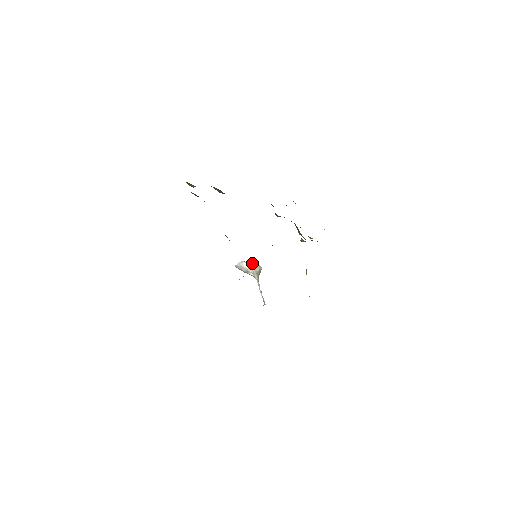
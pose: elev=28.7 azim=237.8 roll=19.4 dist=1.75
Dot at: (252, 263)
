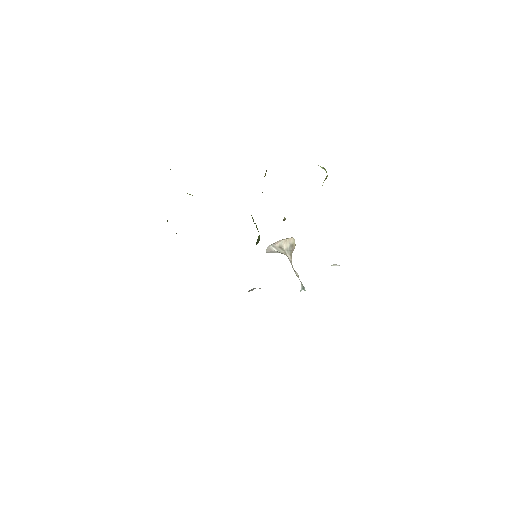
Dot at: (279, 242)
